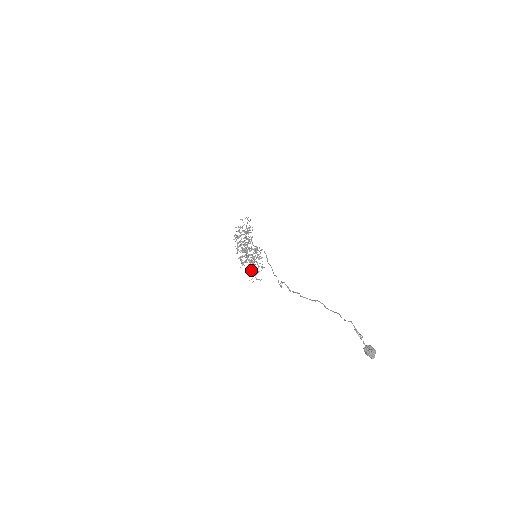
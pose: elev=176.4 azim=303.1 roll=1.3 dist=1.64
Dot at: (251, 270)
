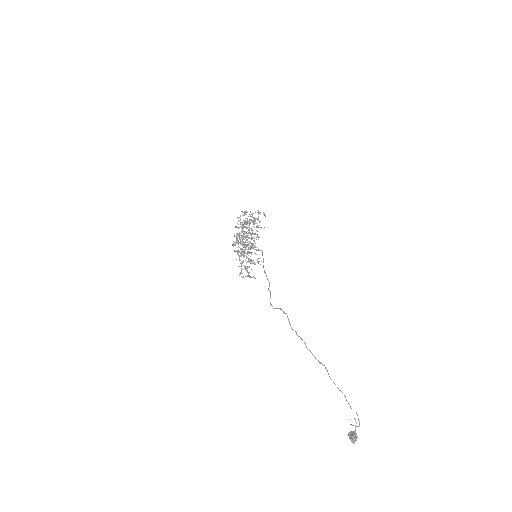
Dot at: (240, 260)
